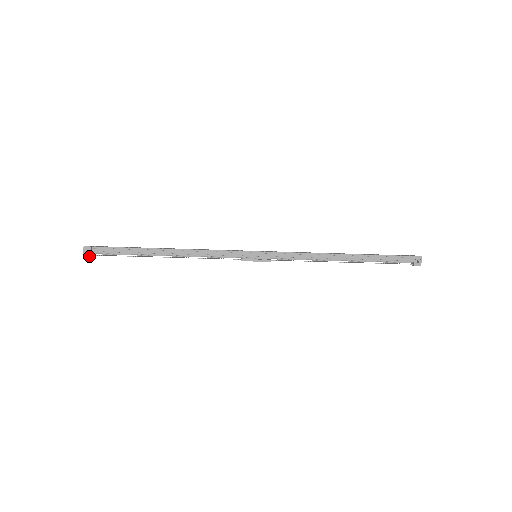
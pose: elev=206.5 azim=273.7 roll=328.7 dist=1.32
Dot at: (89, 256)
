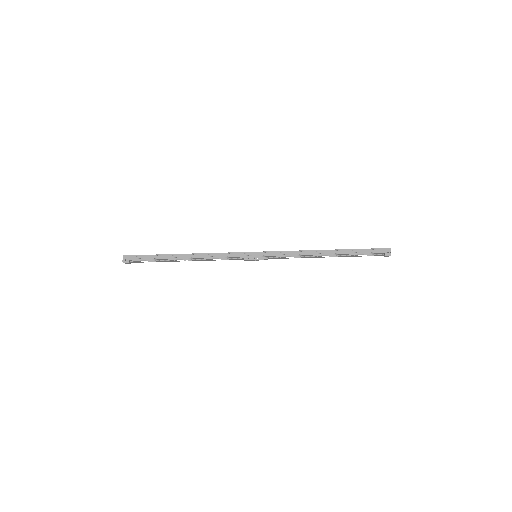
Dot at: (127, 262)
